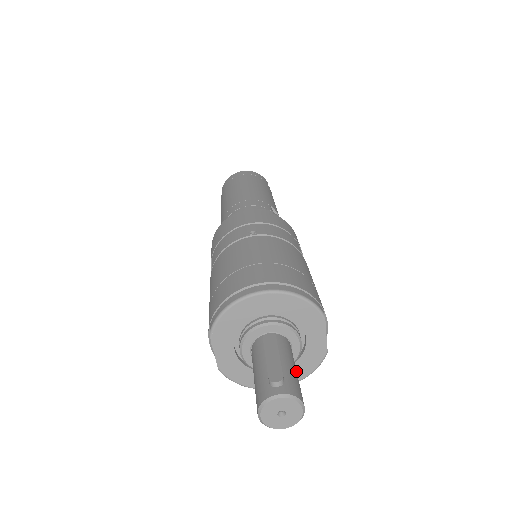
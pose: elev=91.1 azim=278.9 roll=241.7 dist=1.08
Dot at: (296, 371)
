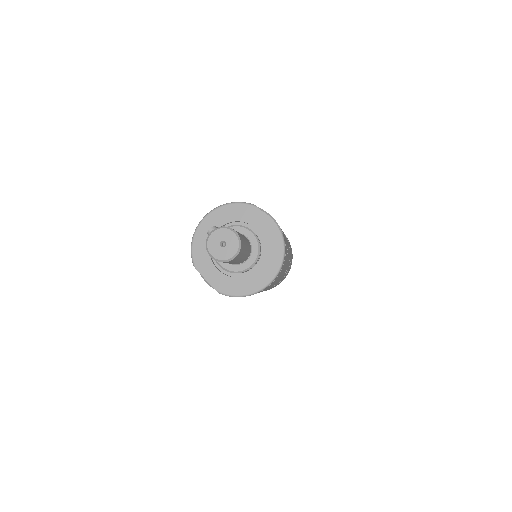
Dot at: occluded
